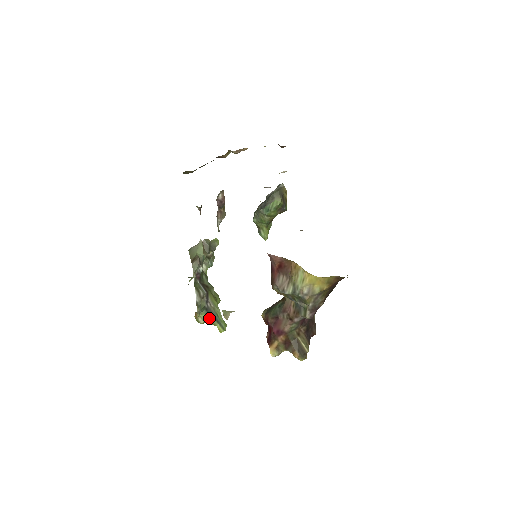
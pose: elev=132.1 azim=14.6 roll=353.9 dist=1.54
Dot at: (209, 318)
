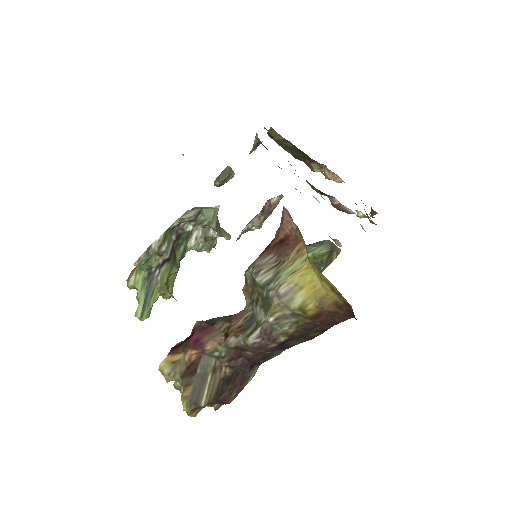
Dot at: (142, 286)
